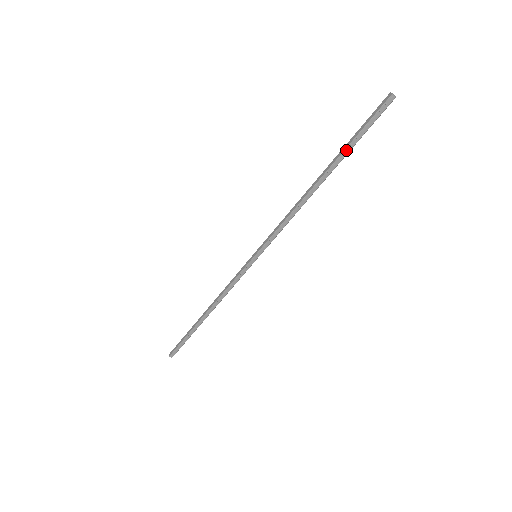
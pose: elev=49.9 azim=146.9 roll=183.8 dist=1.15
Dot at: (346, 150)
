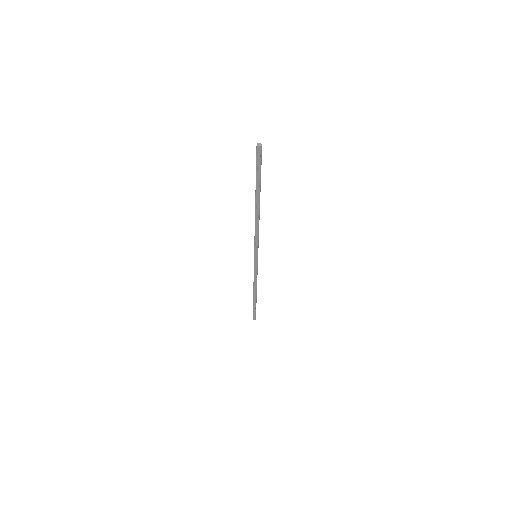
Dot at: (257, 185)
